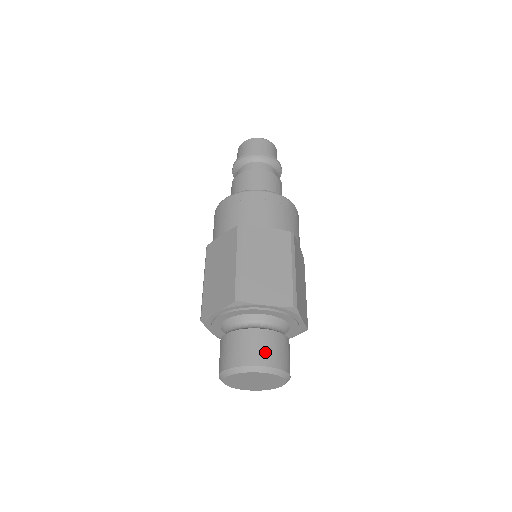
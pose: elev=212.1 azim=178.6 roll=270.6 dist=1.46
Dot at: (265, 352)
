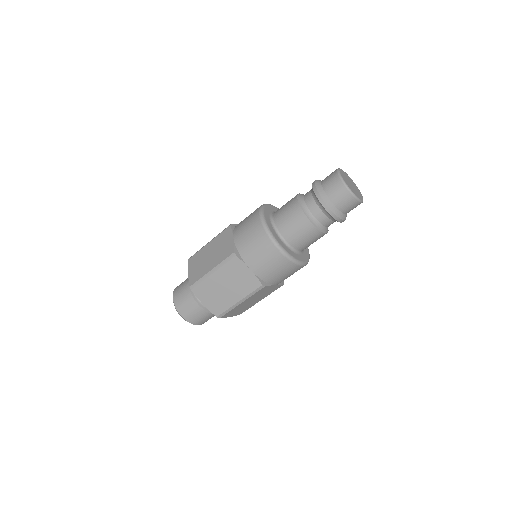
Dot at: (189, 313)
